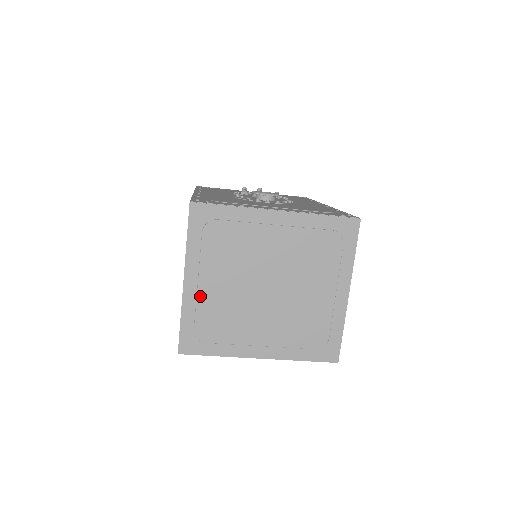
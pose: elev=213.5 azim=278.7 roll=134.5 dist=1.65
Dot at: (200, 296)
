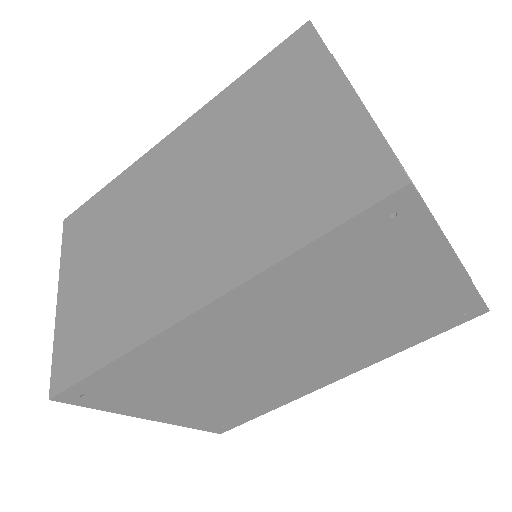
Dot at: (373, 120)
